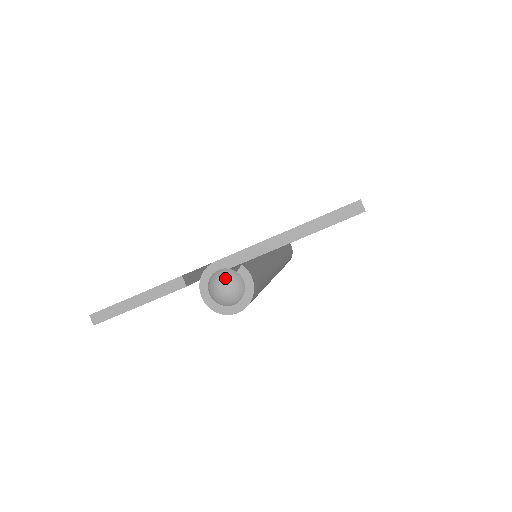
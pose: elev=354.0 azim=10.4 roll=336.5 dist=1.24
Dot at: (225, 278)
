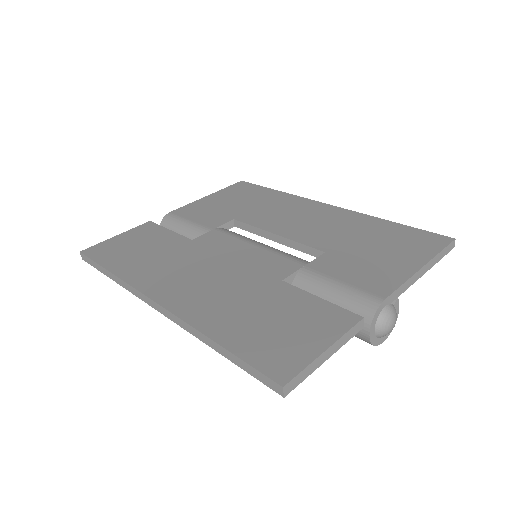
Dot at: (394, 314)
